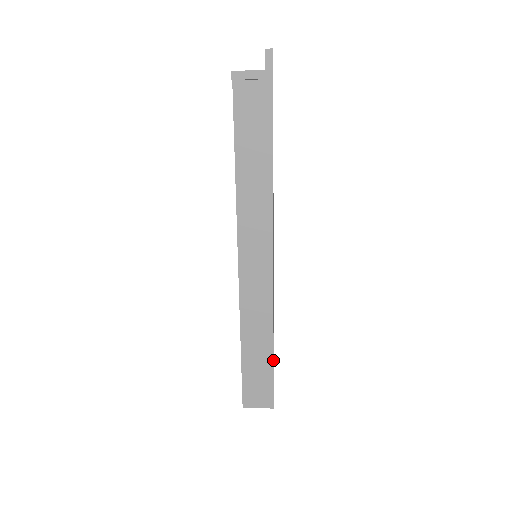
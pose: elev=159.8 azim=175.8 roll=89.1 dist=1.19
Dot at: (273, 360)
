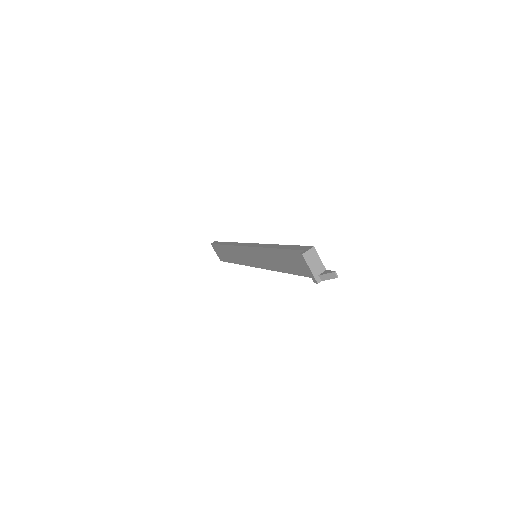
Dot at: occluded
